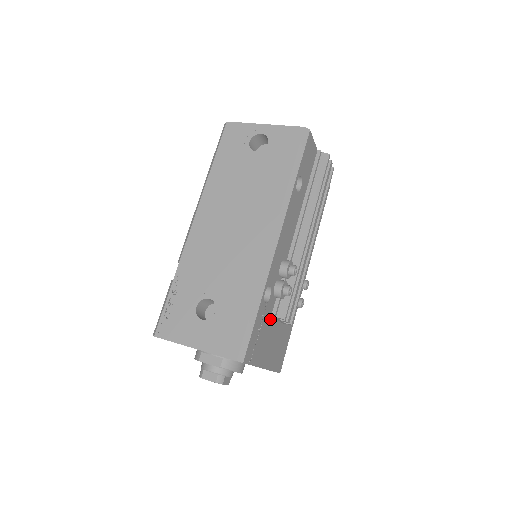
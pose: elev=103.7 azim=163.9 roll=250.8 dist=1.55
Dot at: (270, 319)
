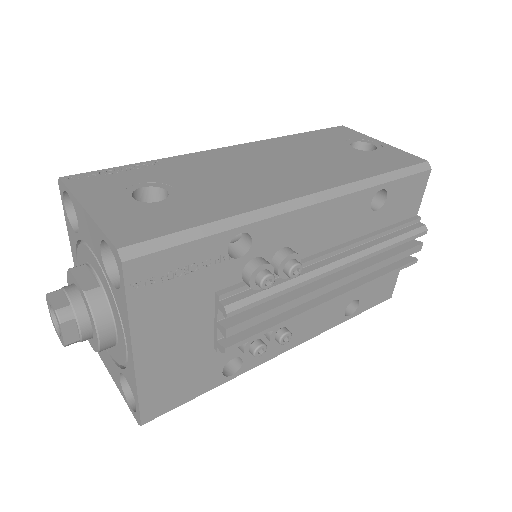
Dot at: (210, 294)
